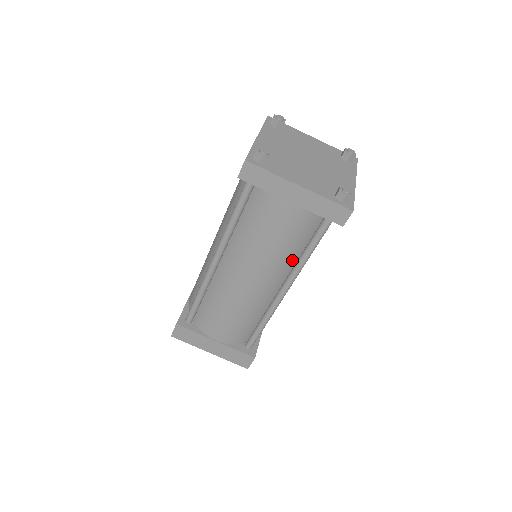
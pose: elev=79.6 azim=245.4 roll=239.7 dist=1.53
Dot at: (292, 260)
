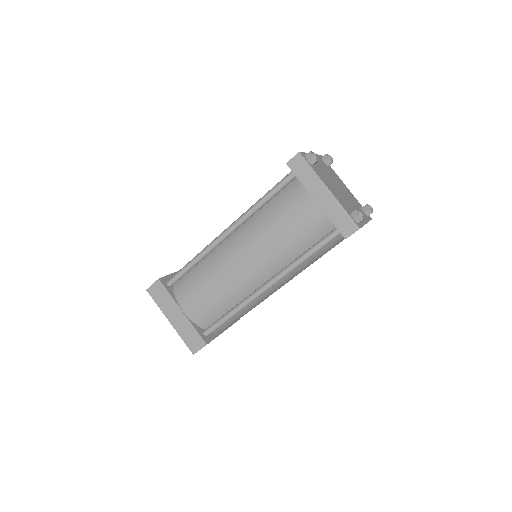
Dot at: (289, 258)
